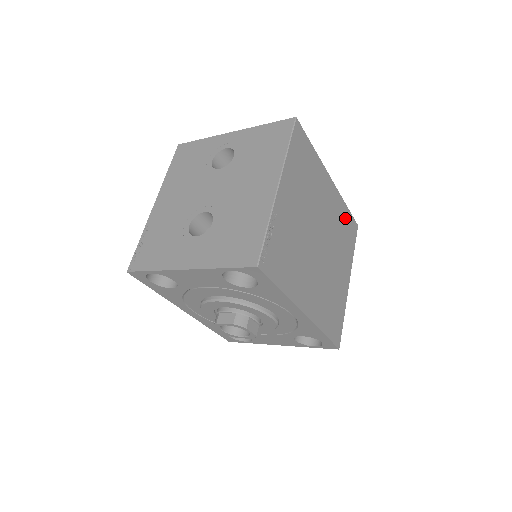
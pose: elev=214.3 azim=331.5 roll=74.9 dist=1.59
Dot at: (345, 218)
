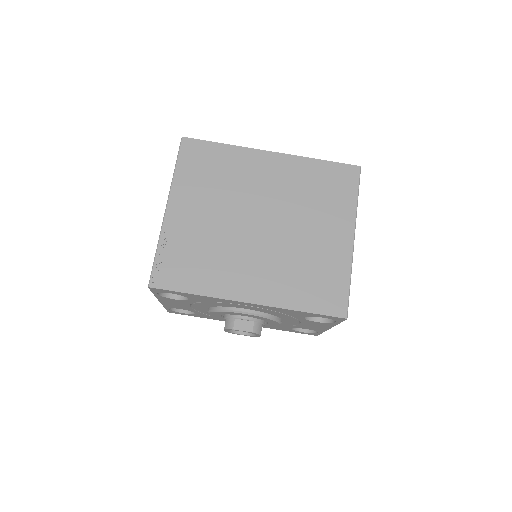
Dot at: (320, 174)
